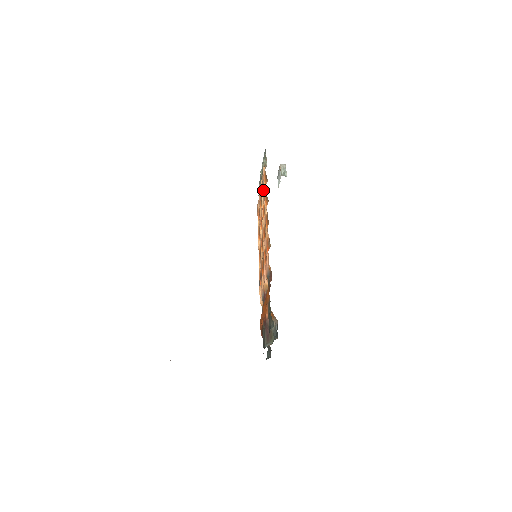
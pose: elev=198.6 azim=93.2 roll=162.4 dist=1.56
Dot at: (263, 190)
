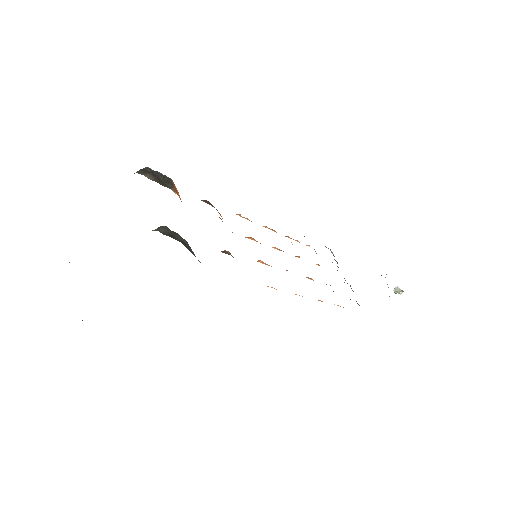
Dot at: occluded
